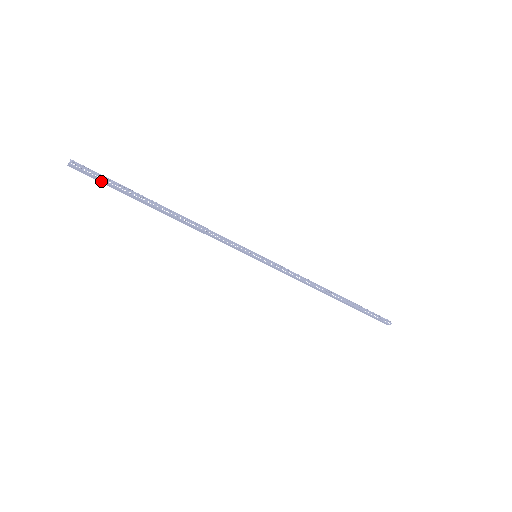
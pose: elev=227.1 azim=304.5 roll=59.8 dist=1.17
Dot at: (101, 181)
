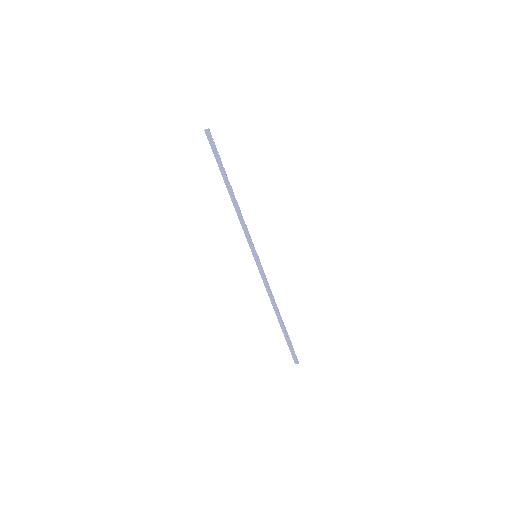
Dot at: (213, 150)
